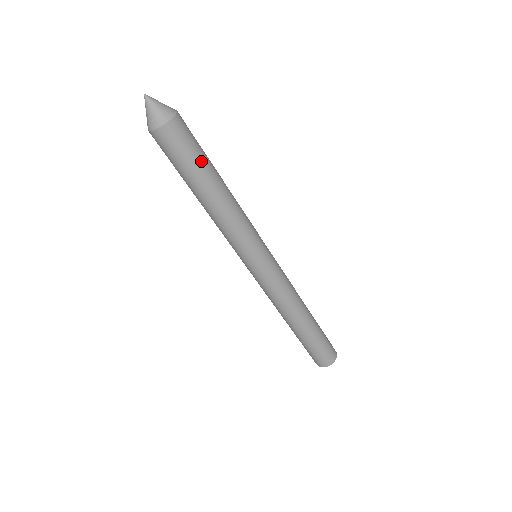
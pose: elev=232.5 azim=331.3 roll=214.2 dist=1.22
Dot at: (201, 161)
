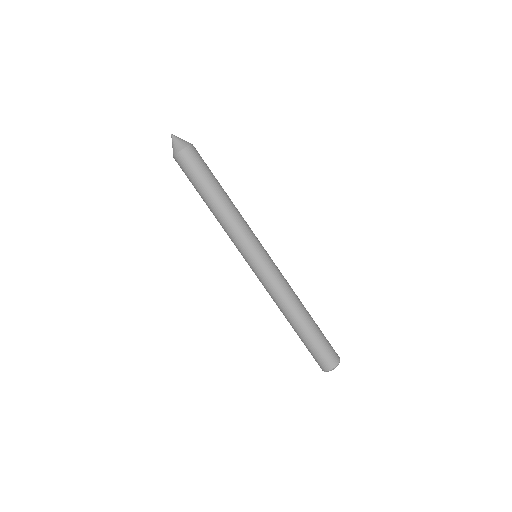
Dot at: (203, 179)
